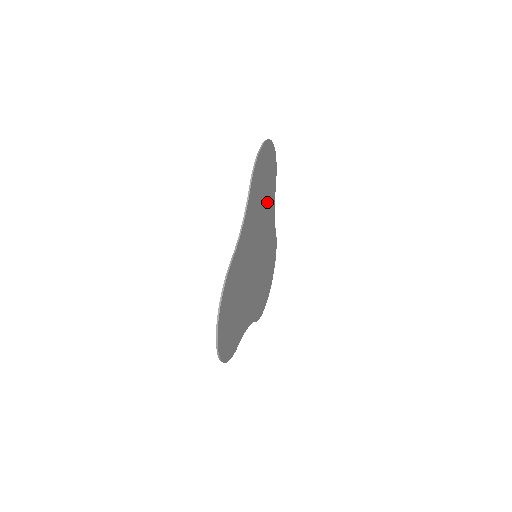
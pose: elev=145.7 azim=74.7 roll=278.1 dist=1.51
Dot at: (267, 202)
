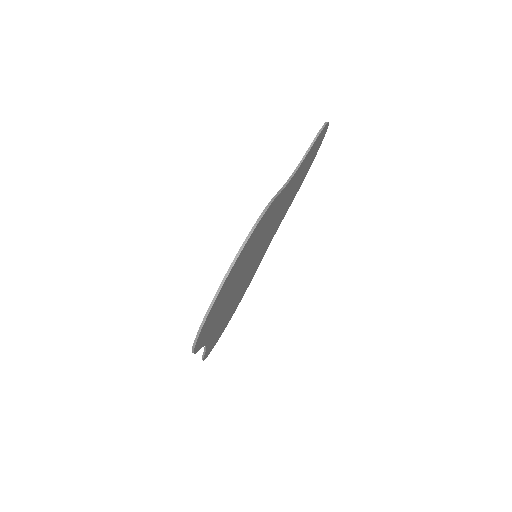
Dot at: (256, 242)
